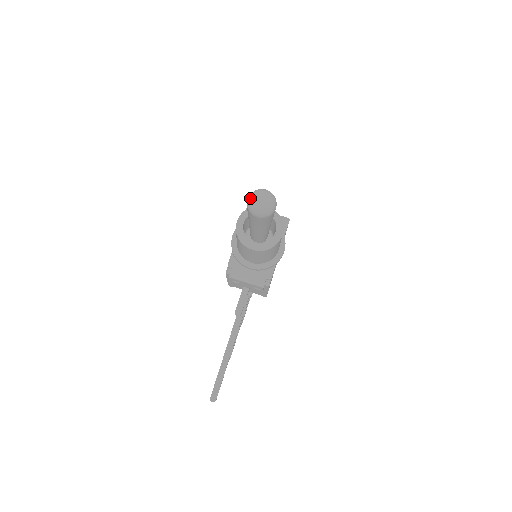
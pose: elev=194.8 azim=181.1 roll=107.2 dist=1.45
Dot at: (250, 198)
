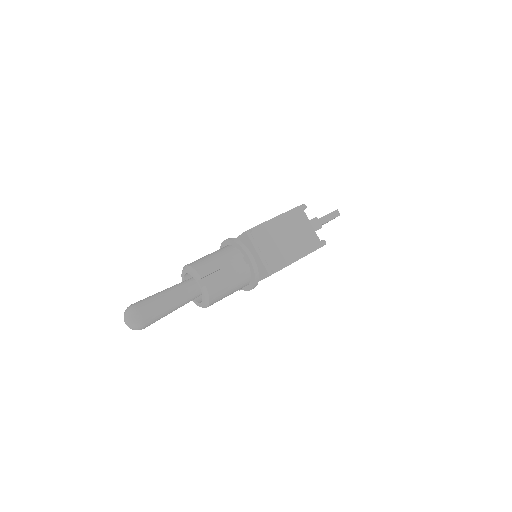
Dot at: (125, 311)
